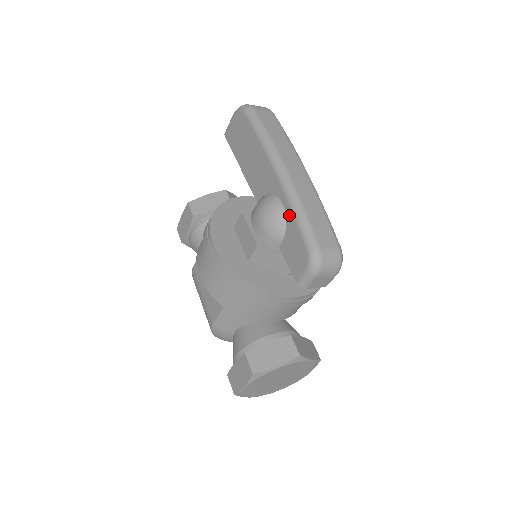
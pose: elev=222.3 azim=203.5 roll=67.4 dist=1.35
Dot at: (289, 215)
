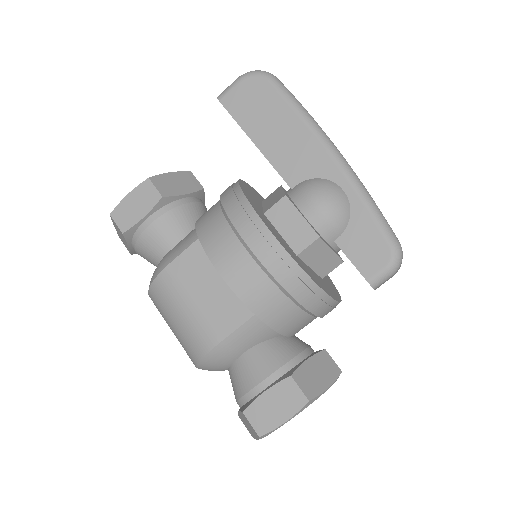
Dot at: (357, 204)
